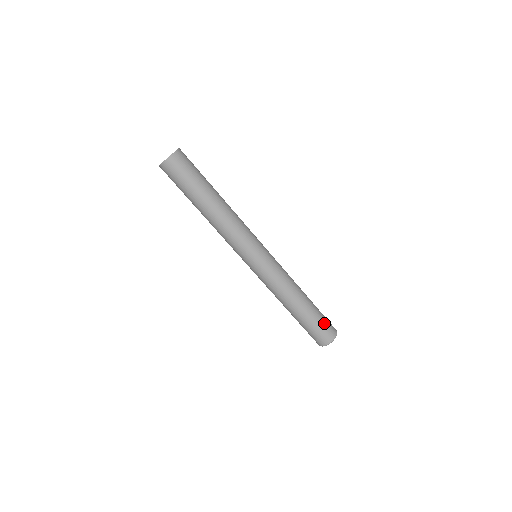
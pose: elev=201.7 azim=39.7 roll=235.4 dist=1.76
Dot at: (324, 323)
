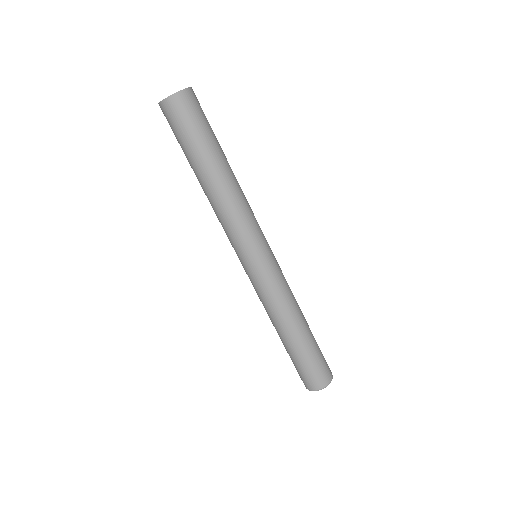
Dot at: (322, 358)
